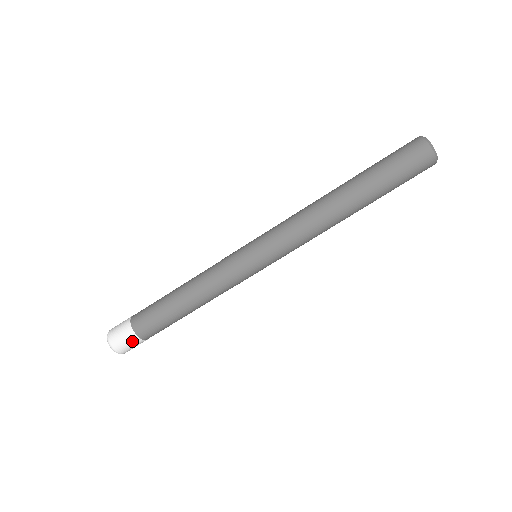
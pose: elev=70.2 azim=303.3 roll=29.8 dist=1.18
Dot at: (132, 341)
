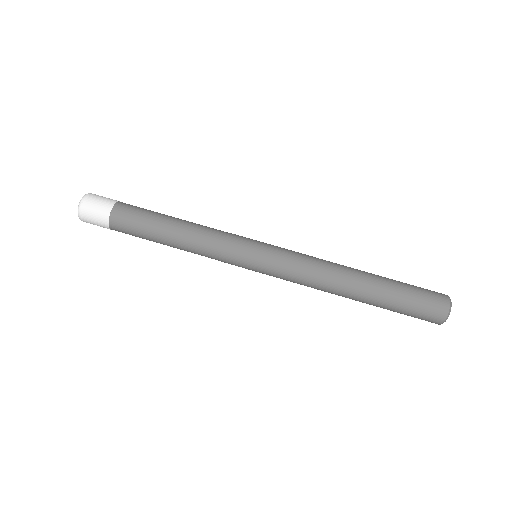
Dot at: (101, 224)
